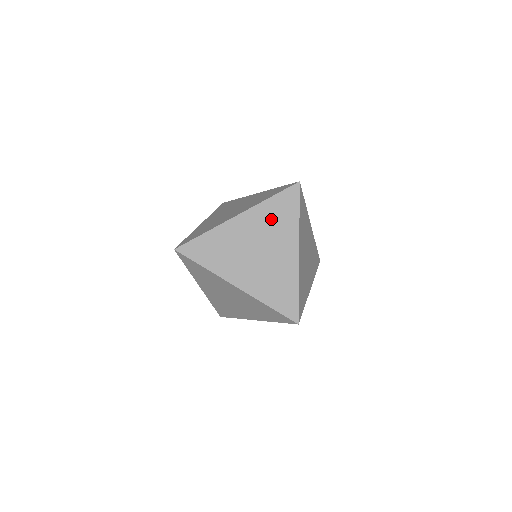
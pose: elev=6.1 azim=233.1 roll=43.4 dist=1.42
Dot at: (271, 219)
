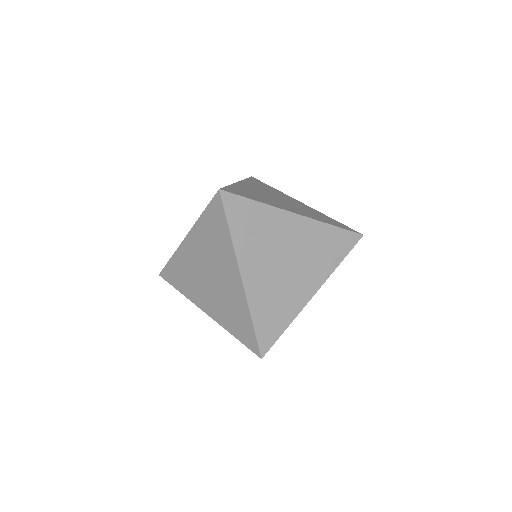
Dot at: (209, 240)
